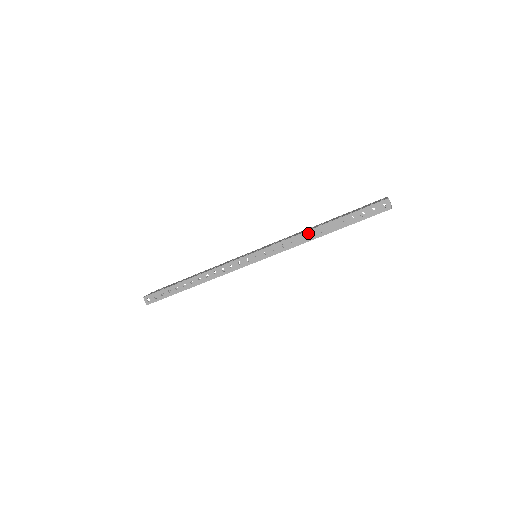
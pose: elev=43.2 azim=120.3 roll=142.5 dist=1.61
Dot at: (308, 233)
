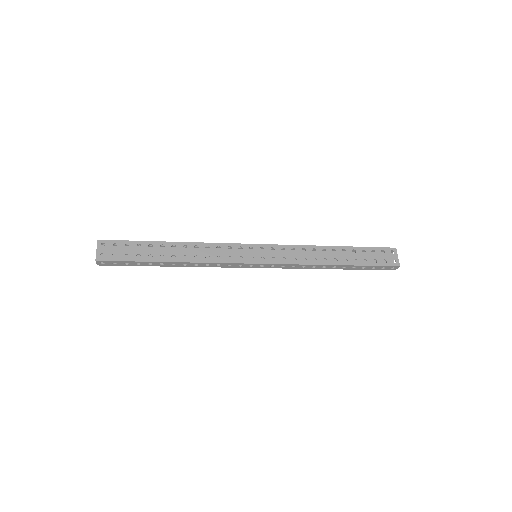
Dot at: (322, 266)
